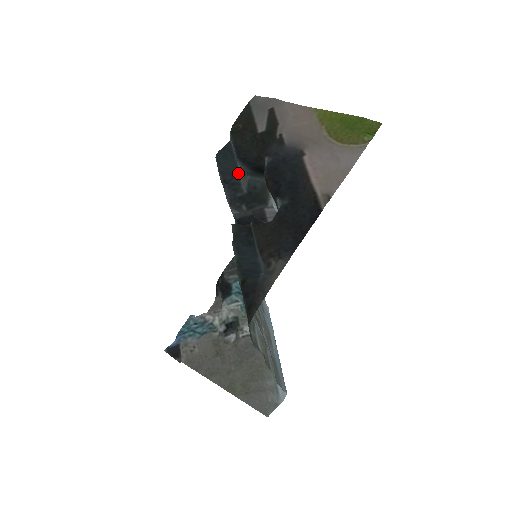
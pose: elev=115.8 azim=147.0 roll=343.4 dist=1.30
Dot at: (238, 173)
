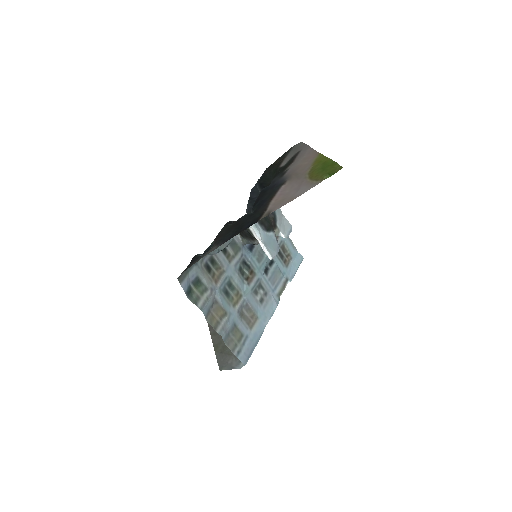
Dot at: occluded
